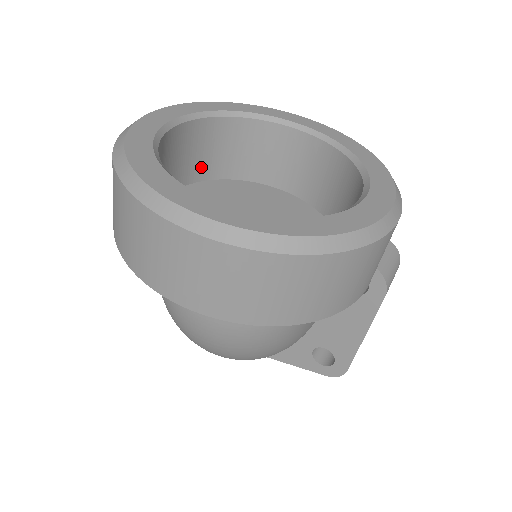
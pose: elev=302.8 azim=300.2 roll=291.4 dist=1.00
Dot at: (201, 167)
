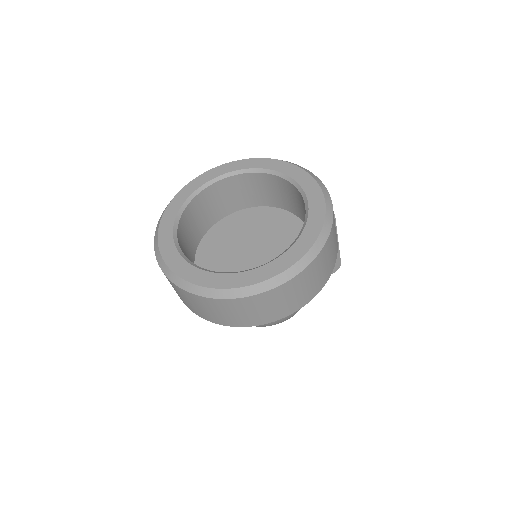
Dot at: (193, 242)
